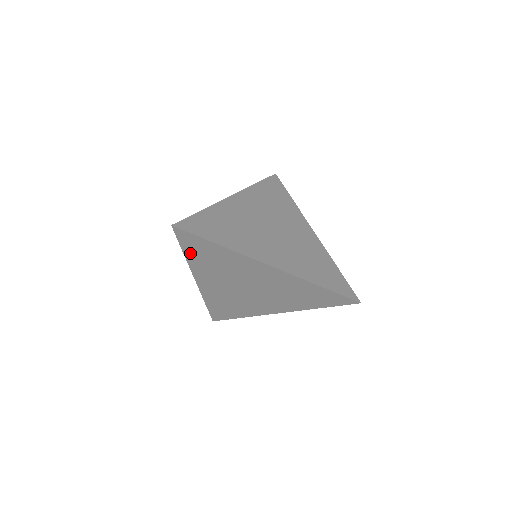
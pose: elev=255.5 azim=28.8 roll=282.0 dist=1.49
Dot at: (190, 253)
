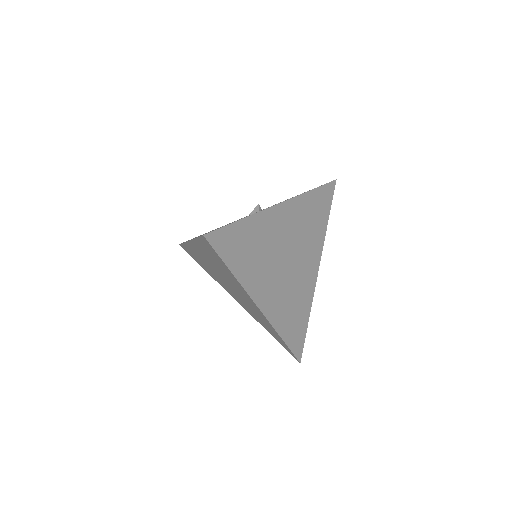
Dot at: (201, 244)
